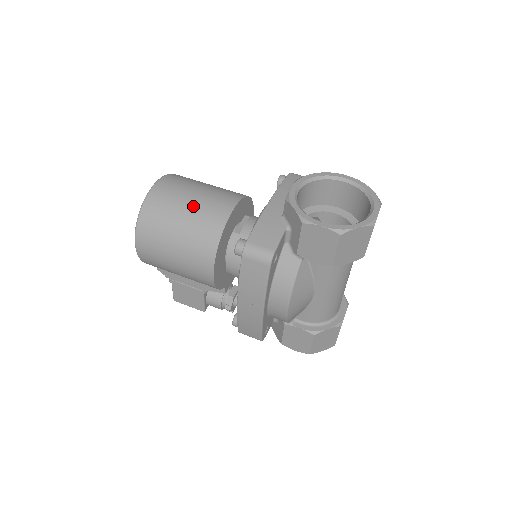
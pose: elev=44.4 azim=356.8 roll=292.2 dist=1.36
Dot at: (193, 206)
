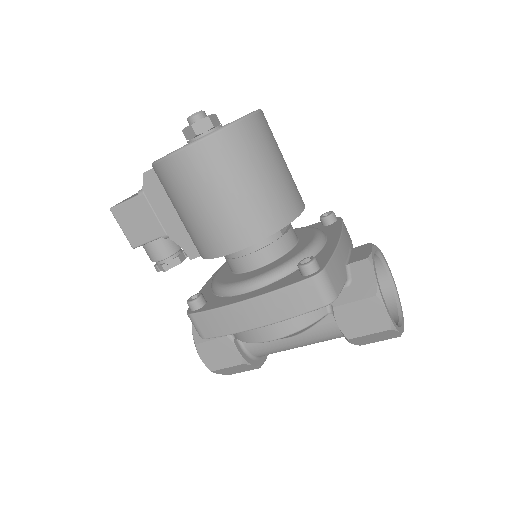
Dot at: (278, 175)
